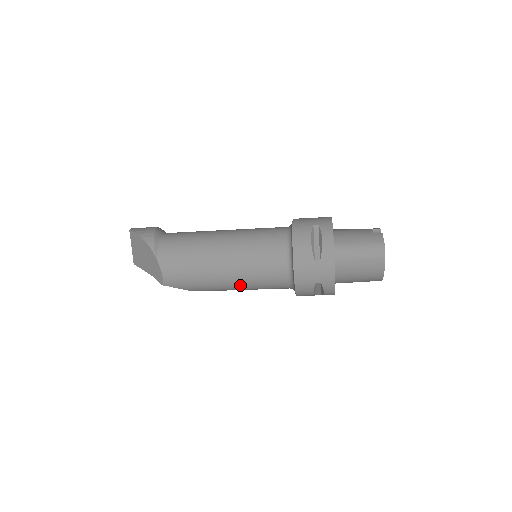
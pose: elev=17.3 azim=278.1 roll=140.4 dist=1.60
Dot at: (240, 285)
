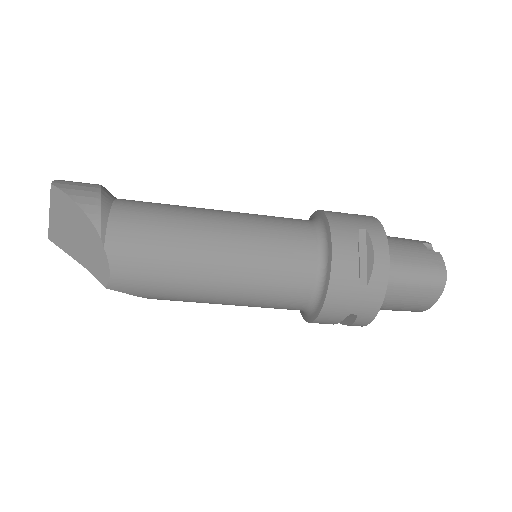
Dot at: (233, 301)
